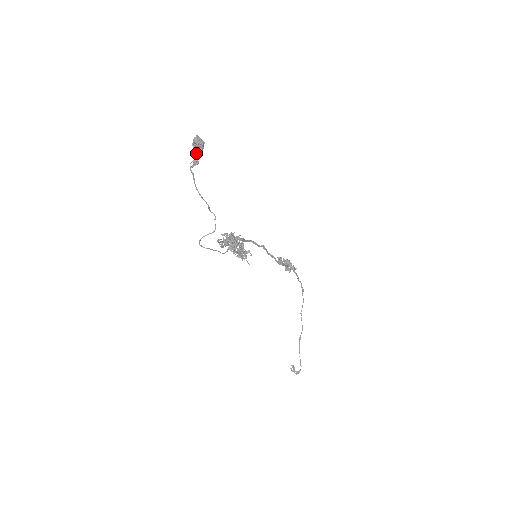
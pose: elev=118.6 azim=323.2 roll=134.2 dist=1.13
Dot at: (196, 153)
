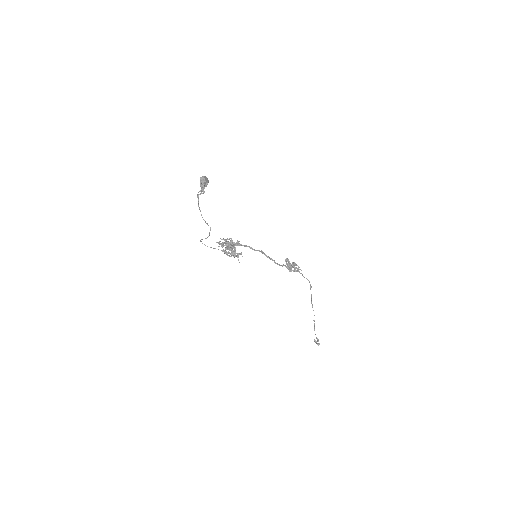
Dot at: (201, 187)
